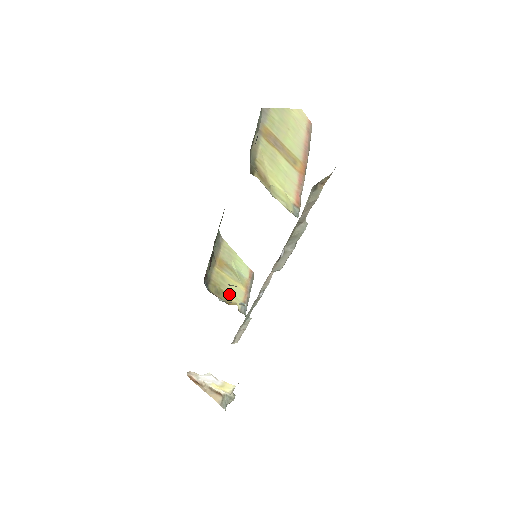
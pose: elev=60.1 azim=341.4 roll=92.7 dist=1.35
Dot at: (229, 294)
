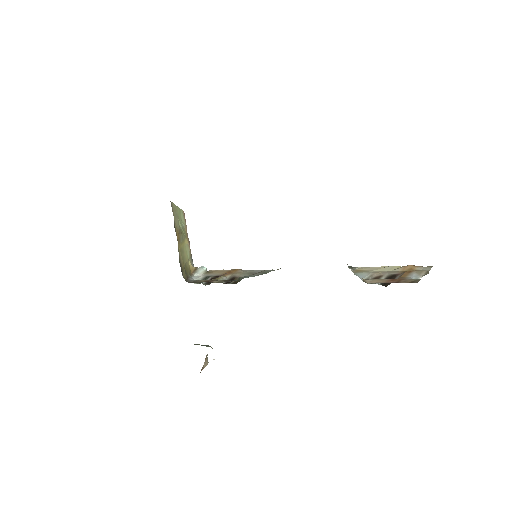
Dot at: (187, 262)
